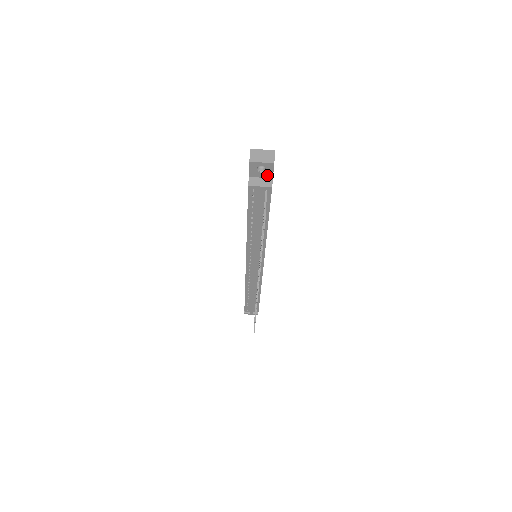
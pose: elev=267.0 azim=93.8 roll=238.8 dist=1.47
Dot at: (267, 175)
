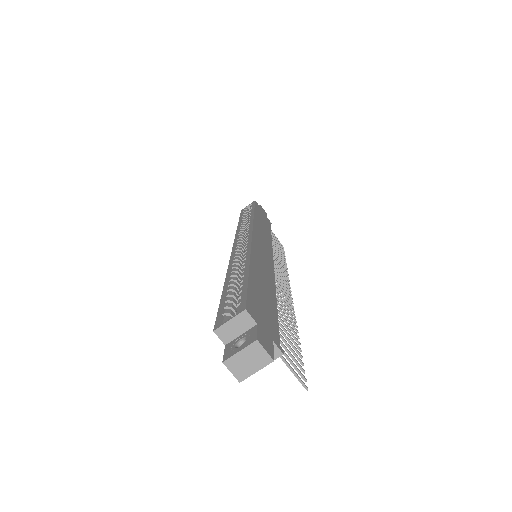
Dot at: occluded
